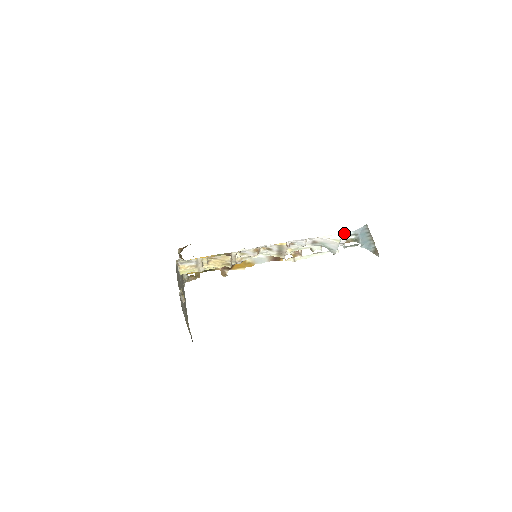
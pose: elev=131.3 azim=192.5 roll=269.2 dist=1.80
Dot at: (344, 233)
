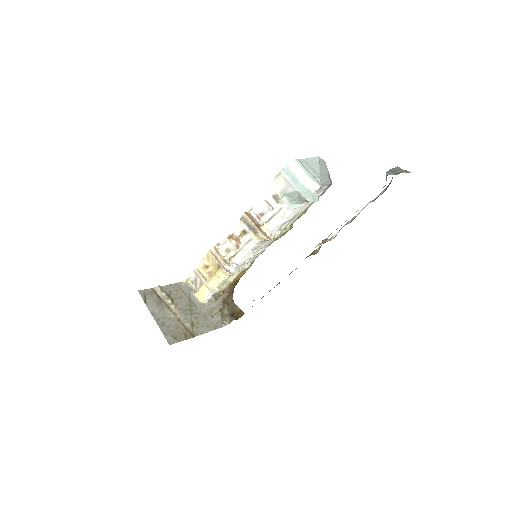
Dot at: (293, 166)
